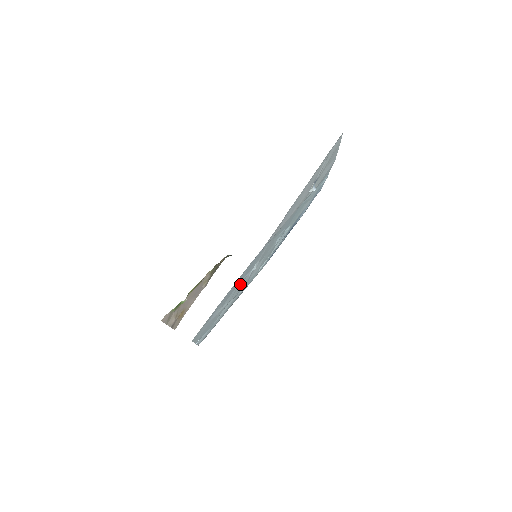
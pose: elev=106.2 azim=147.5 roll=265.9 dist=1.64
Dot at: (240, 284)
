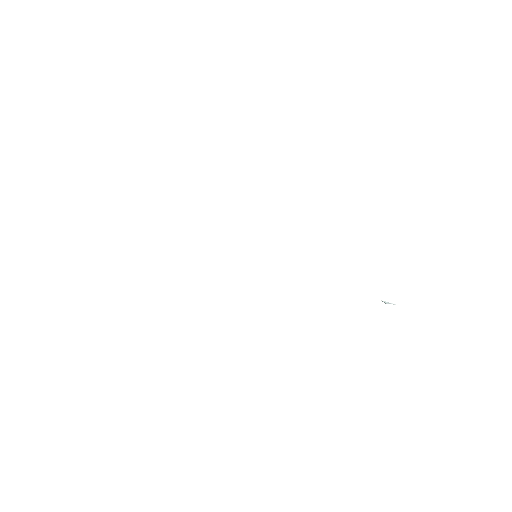
Dot at: occluded
